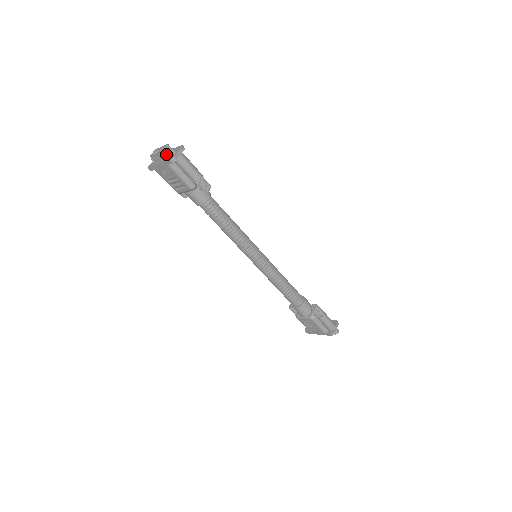
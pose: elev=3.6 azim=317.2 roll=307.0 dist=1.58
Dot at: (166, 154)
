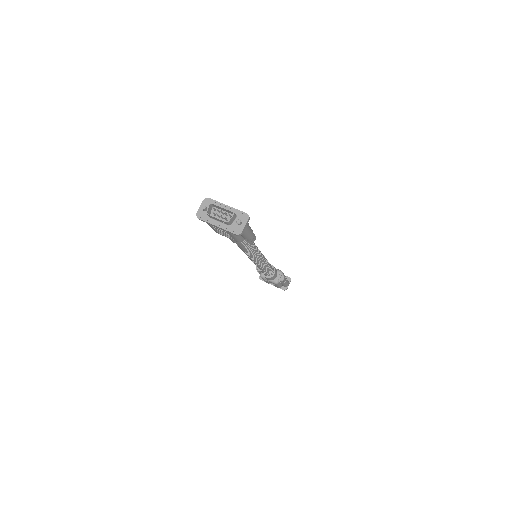
Dot at: (230, 223)
